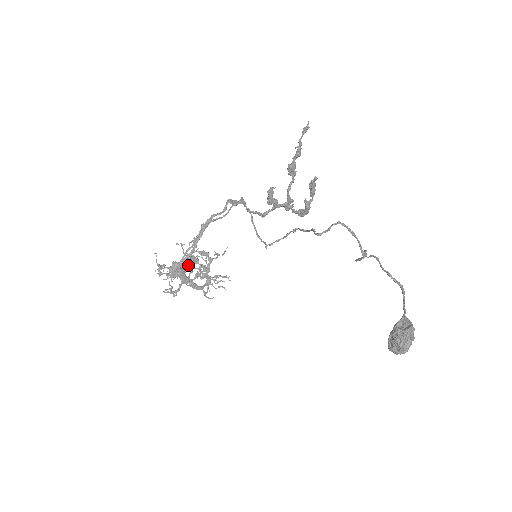
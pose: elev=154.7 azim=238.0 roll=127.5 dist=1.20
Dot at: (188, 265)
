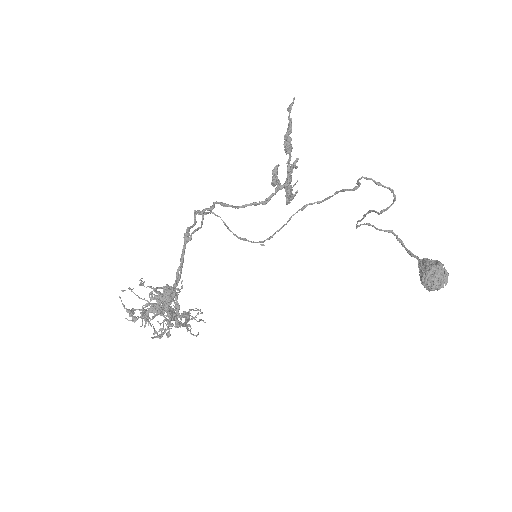
Dot at: occluded
